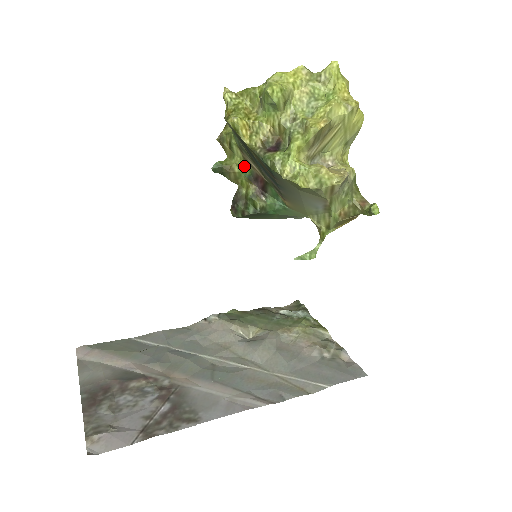
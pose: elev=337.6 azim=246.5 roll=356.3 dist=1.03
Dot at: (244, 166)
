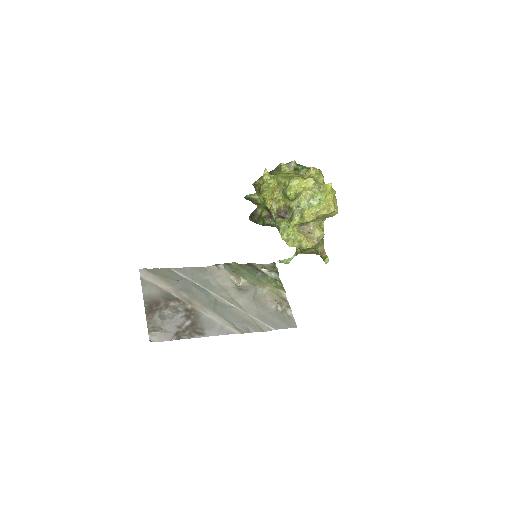
Dot at: (264, 202)
